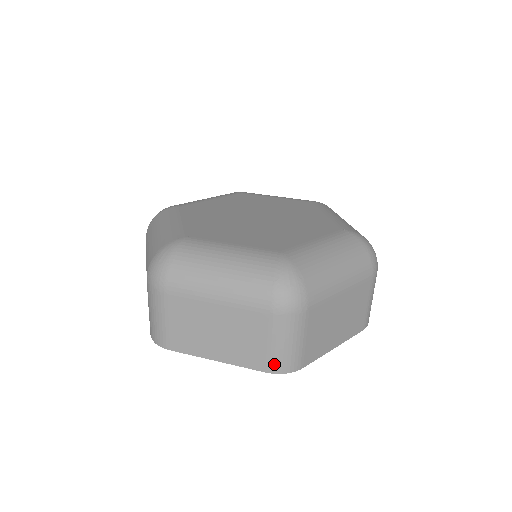
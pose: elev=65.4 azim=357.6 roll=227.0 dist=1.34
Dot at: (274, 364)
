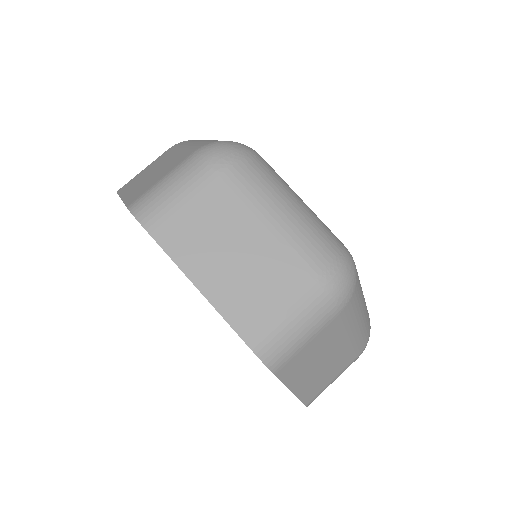
Dot at: (264, 339)
